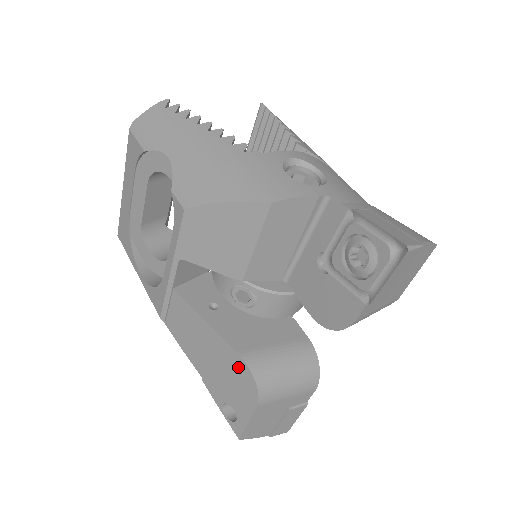
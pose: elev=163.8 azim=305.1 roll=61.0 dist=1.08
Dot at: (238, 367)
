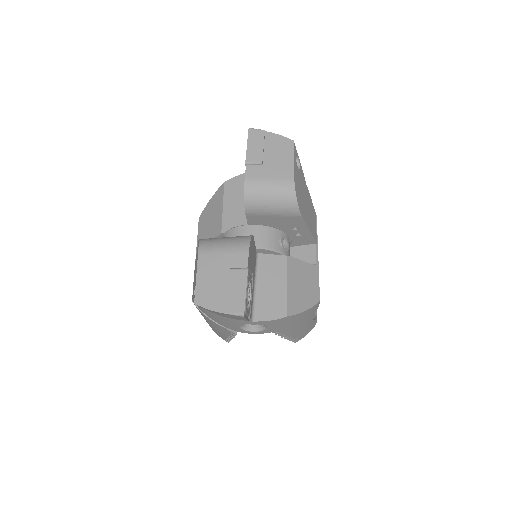
Dot at: occluded
